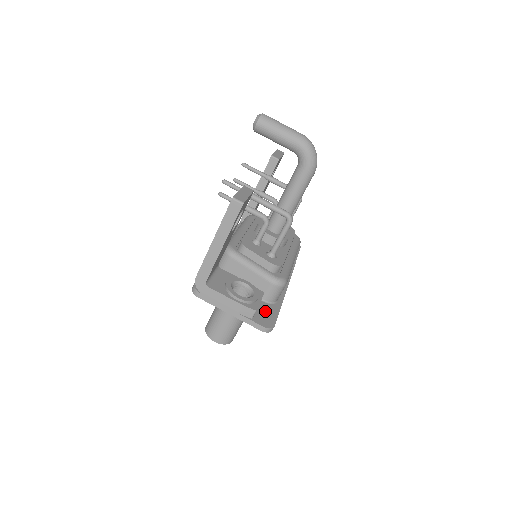
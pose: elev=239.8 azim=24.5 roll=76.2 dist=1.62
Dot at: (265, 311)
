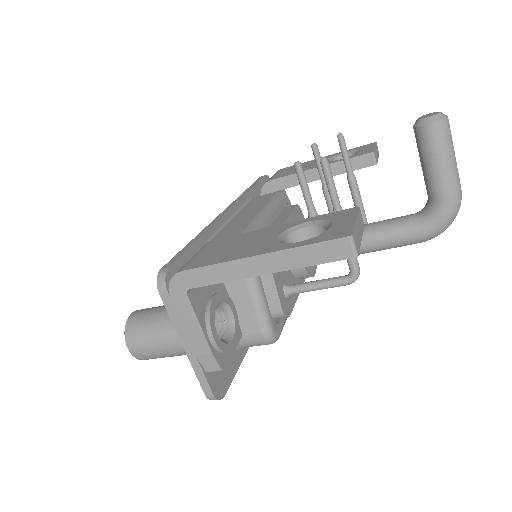
Dot at: occluded
